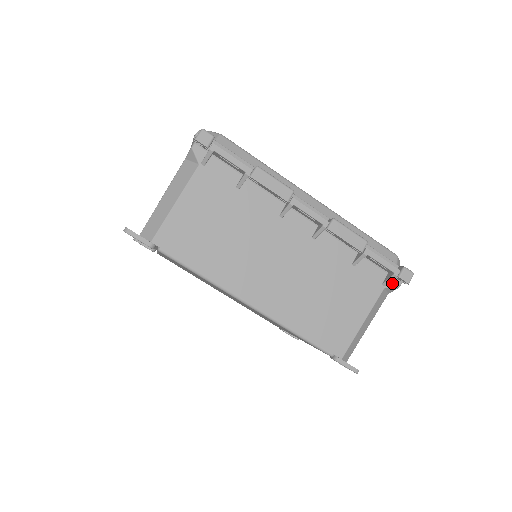
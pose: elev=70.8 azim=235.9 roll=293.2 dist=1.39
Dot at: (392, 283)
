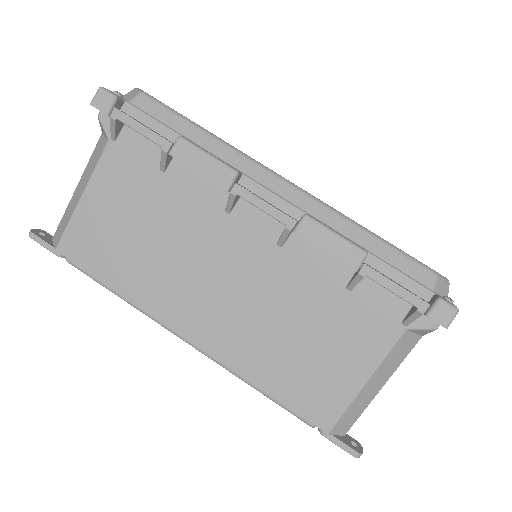
Dot at: (421, 322)
